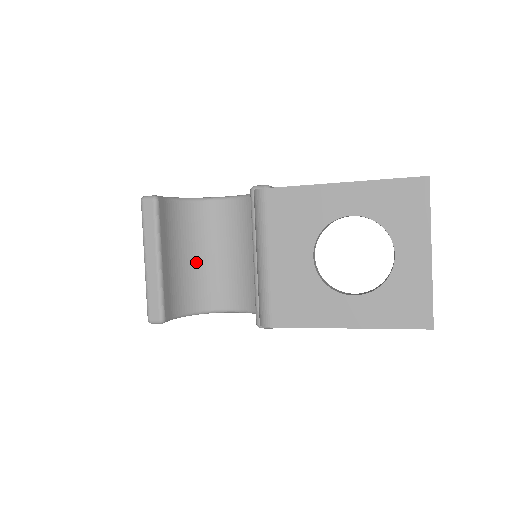
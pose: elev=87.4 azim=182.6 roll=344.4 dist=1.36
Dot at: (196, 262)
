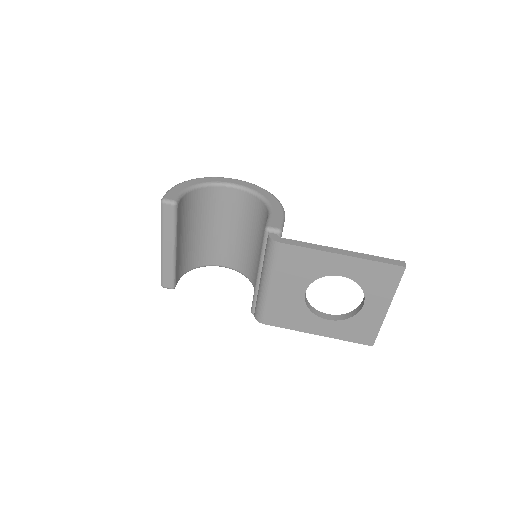
Dot at: (200, 234)
